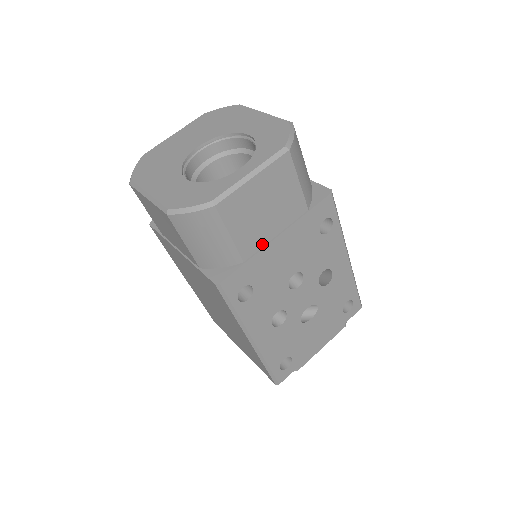
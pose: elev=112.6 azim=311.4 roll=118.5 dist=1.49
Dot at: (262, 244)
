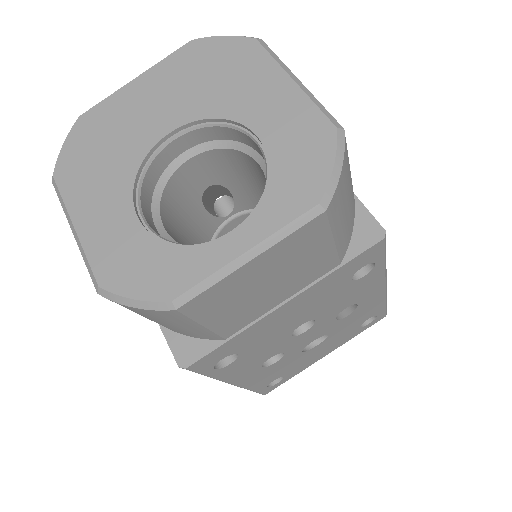
Dot at: (257, 316)
